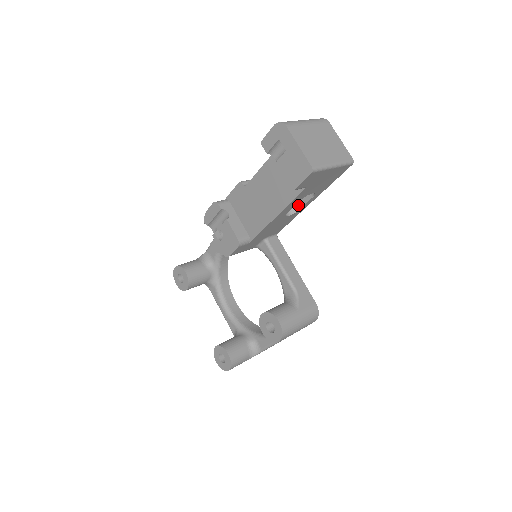
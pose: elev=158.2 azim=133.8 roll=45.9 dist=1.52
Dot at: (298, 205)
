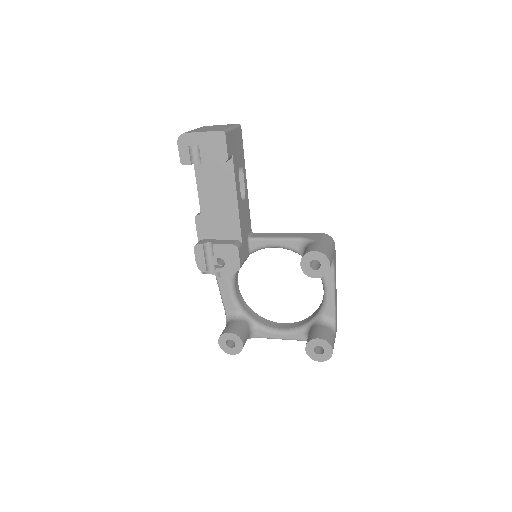
Dot at: (241, 190)
